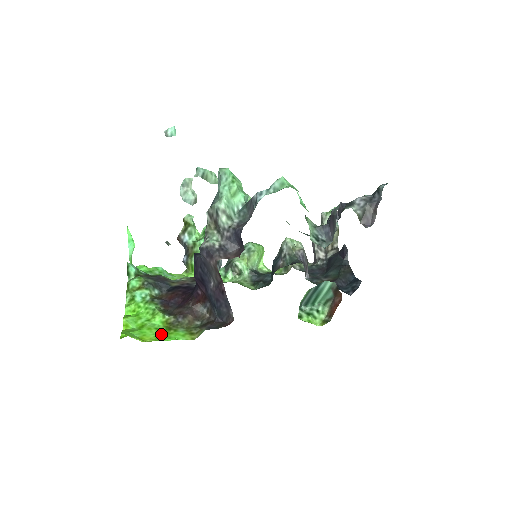
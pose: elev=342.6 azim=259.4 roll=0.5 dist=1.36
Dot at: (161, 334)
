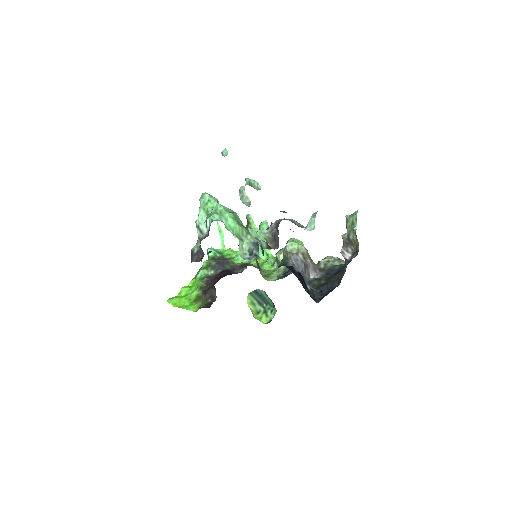
Dot at: (187, 303)
